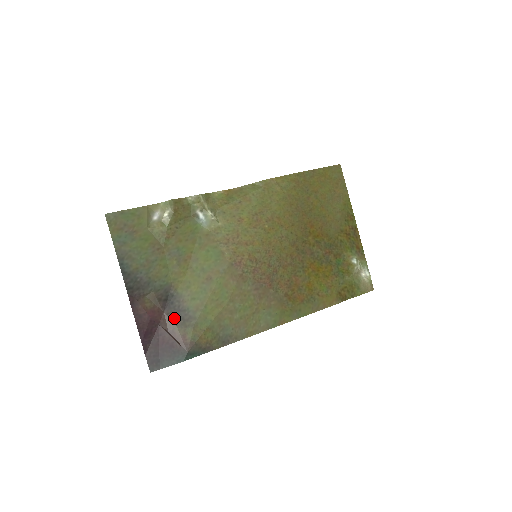
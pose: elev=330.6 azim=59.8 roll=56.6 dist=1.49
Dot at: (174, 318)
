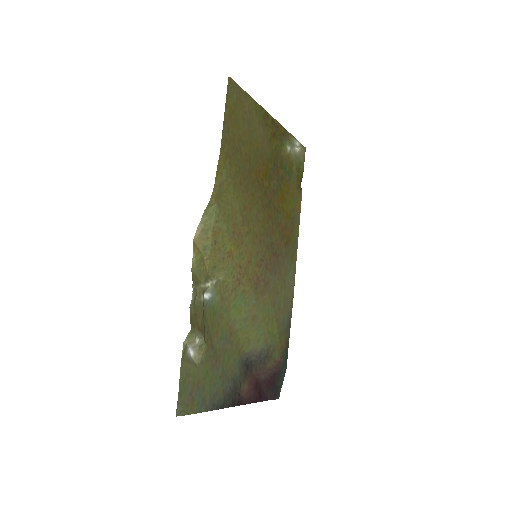
Dot at: (261, 365)
